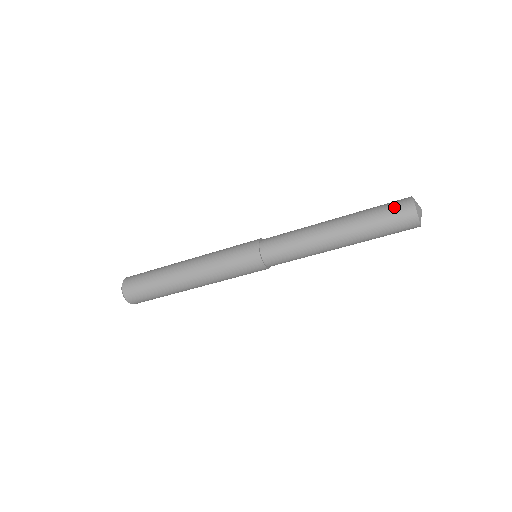
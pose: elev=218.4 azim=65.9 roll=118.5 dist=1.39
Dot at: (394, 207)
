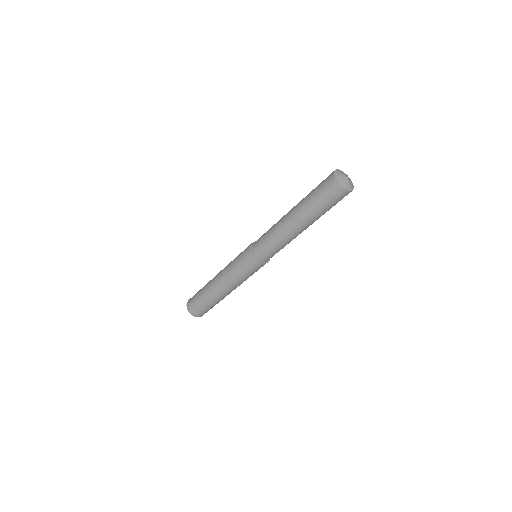
Dot at: (323, 184)
